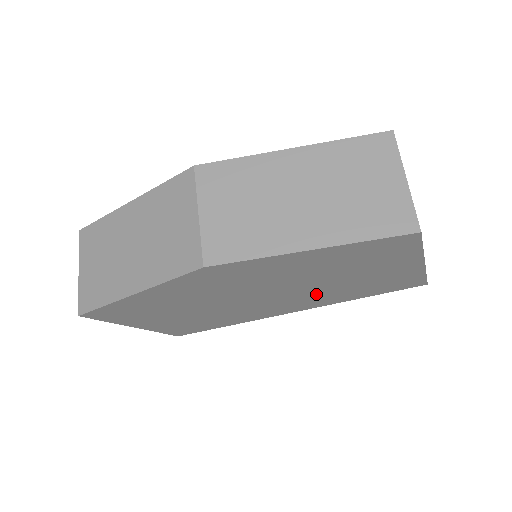
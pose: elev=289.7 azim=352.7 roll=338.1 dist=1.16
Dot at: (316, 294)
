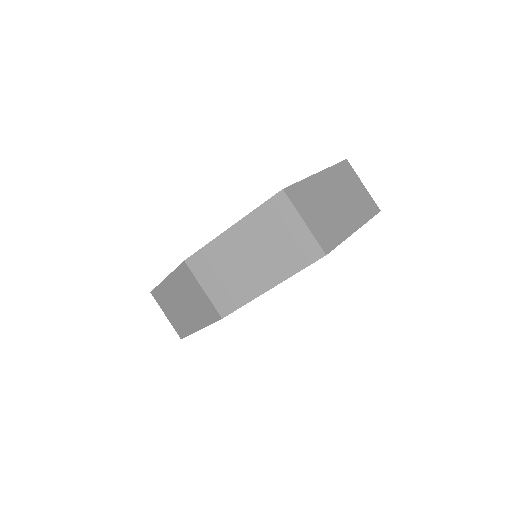
Dot at: occluded
